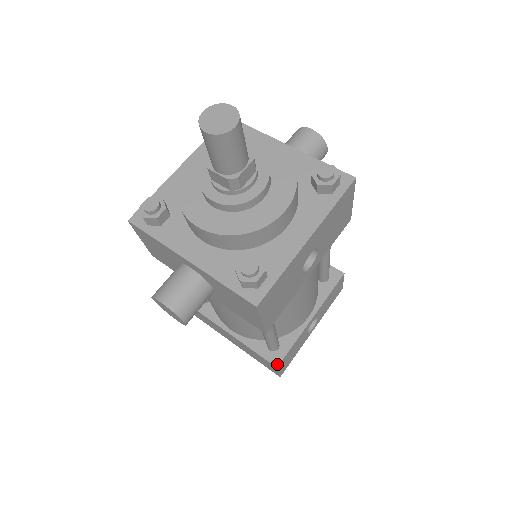
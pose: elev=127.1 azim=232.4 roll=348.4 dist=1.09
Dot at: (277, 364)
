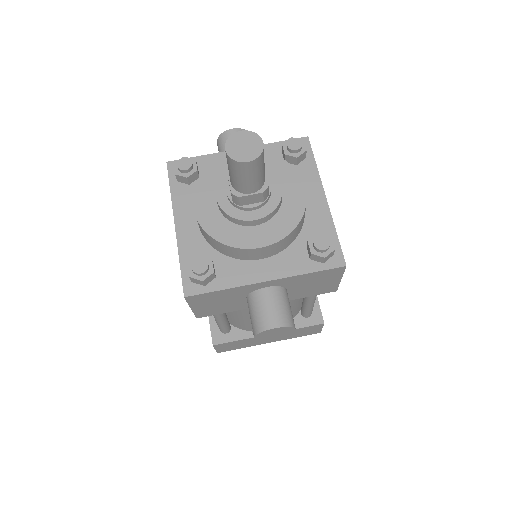
Dot at: (322, 321)
